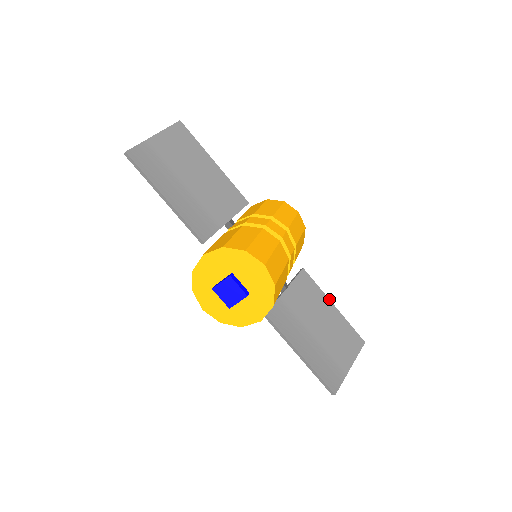
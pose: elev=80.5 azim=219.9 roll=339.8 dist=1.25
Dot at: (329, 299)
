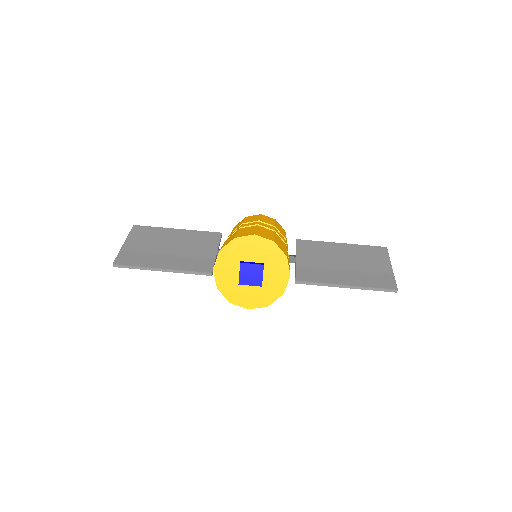
Dot at: (333, 242)
